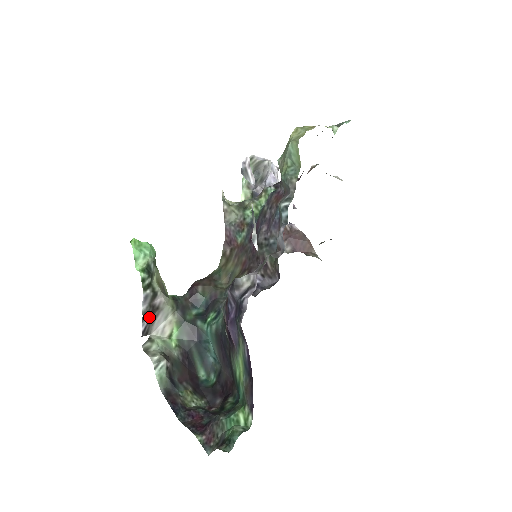
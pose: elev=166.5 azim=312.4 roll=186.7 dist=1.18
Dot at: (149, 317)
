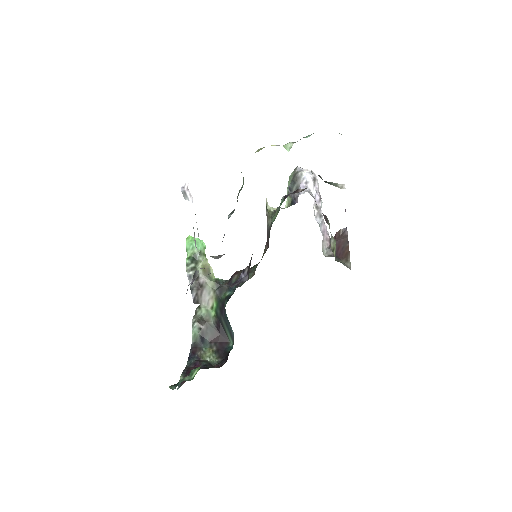
Dot at: (196, 291)
